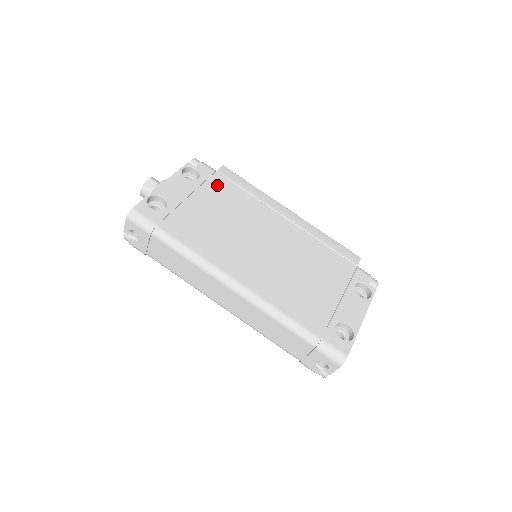
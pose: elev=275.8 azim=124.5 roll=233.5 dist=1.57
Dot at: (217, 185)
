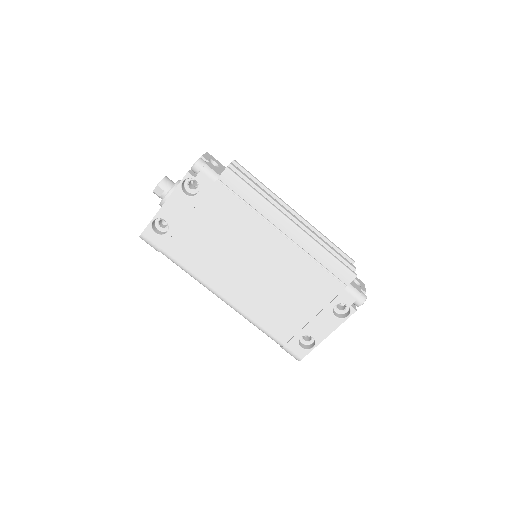
Dot at: (216, 198)
